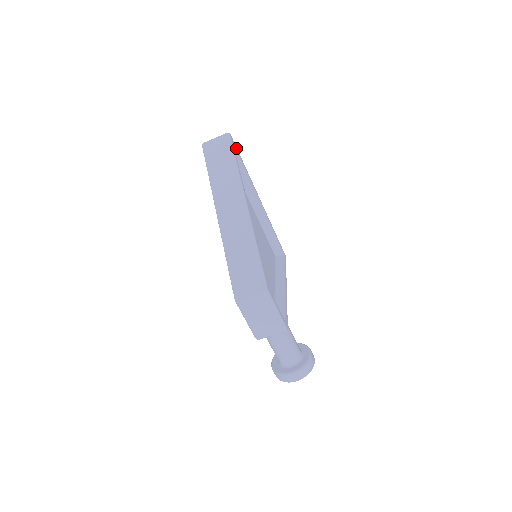
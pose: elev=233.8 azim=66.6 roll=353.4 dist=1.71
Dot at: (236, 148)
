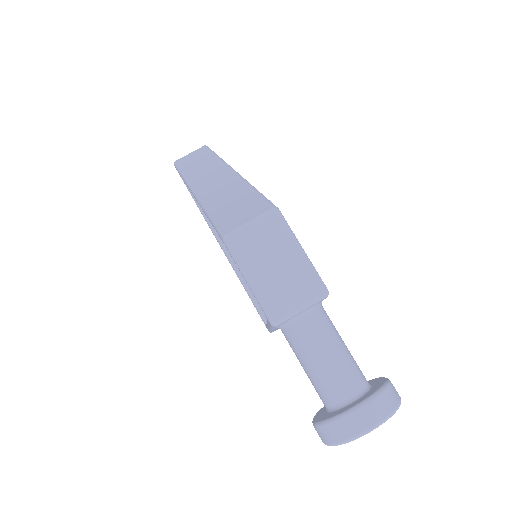
Dot at: occluded
